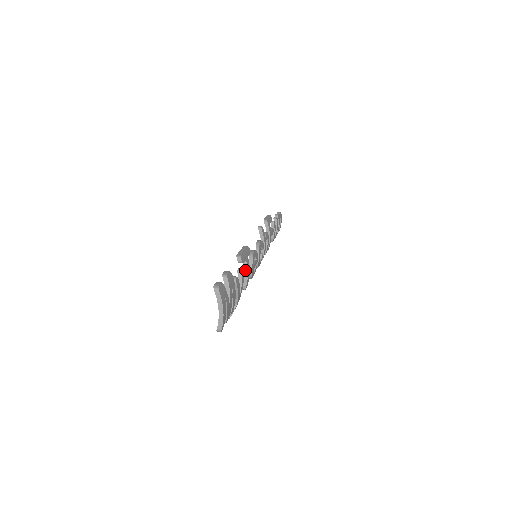
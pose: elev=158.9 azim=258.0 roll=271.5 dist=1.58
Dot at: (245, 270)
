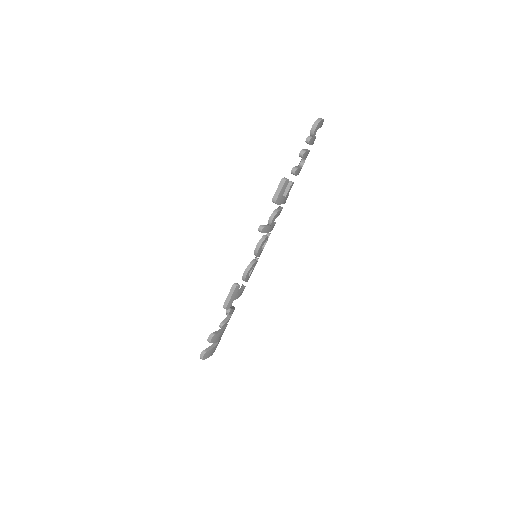
Dot at: occluded
